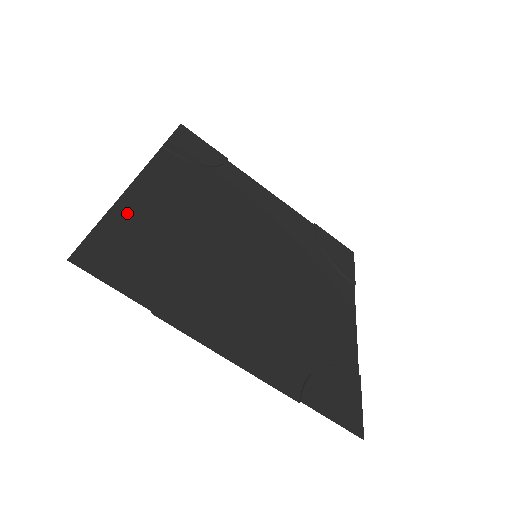
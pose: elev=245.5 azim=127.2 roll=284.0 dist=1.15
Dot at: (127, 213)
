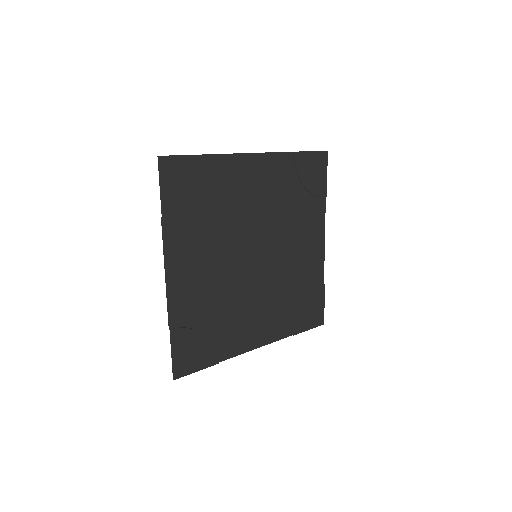
Dot at: (218, 165)
